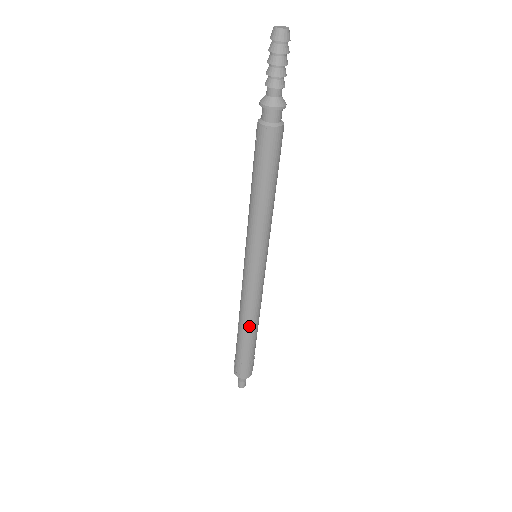
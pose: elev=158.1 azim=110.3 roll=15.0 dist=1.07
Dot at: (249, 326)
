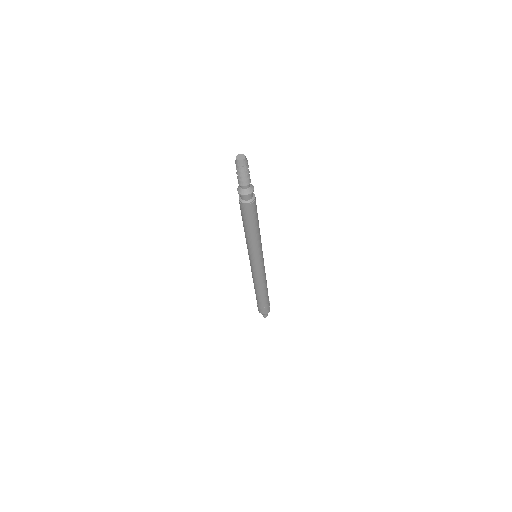
Dot at: (257, 290)
